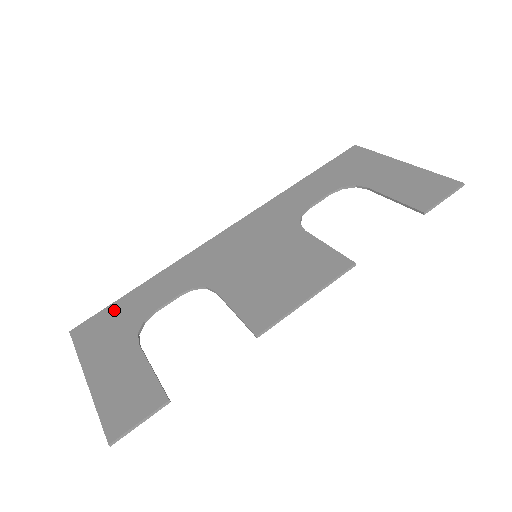
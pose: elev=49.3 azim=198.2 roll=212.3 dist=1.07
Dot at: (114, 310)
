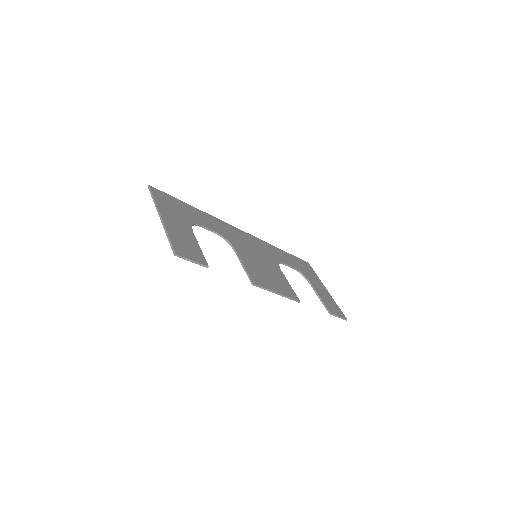
Dot at: (178, 202)
